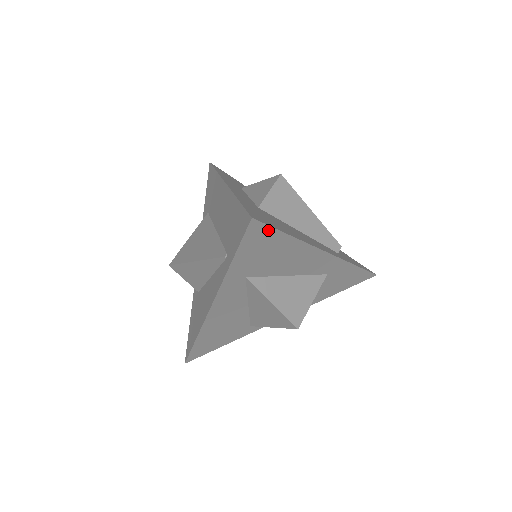
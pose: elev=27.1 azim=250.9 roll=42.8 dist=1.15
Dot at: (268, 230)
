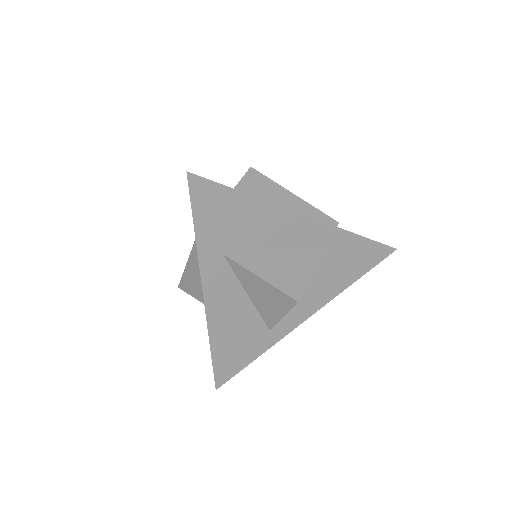
Dot at: (214, 187)
